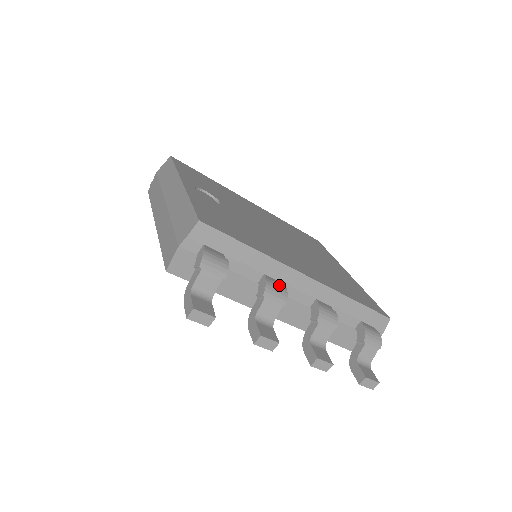
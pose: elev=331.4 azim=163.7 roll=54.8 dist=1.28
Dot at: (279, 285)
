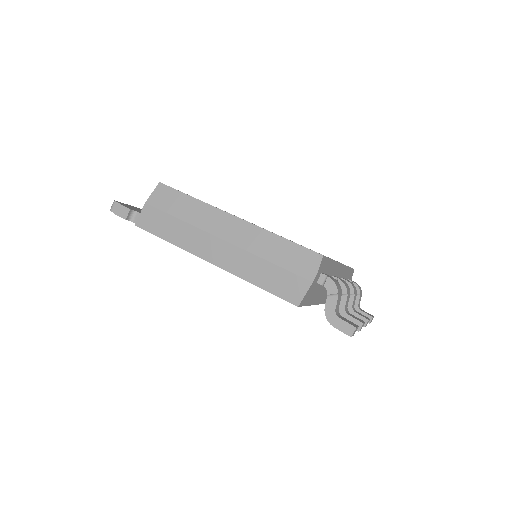
Dot at: (342, 280)
